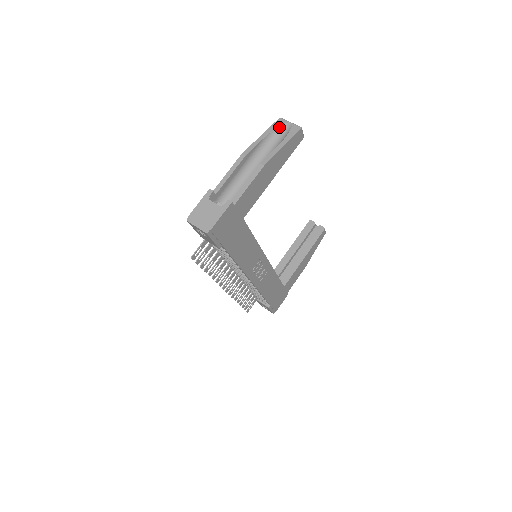
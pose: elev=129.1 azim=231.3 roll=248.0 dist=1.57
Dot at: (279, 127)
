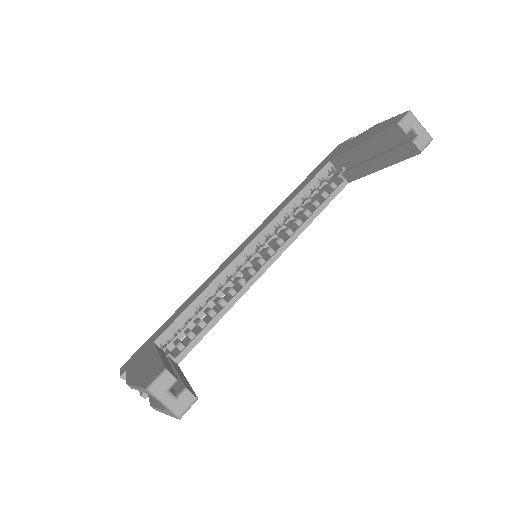
Dot at: occluded
